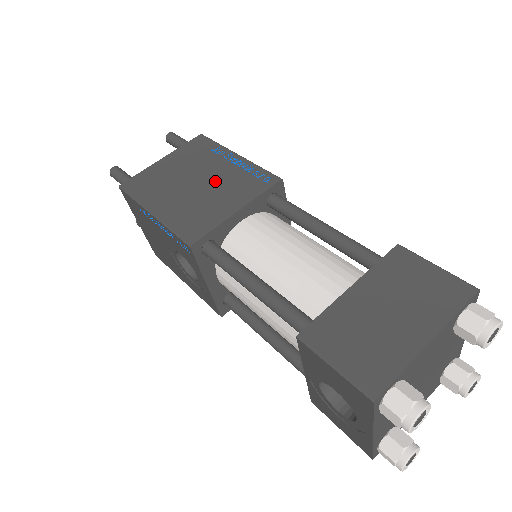
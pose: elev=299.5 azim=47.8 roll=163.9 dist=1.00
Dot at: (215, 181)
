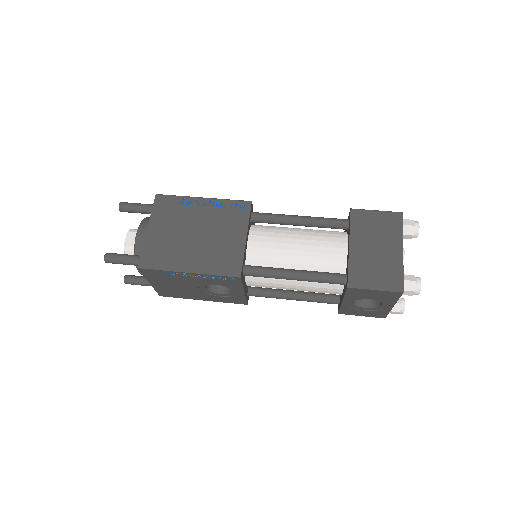
Dot at: (209, 226)
